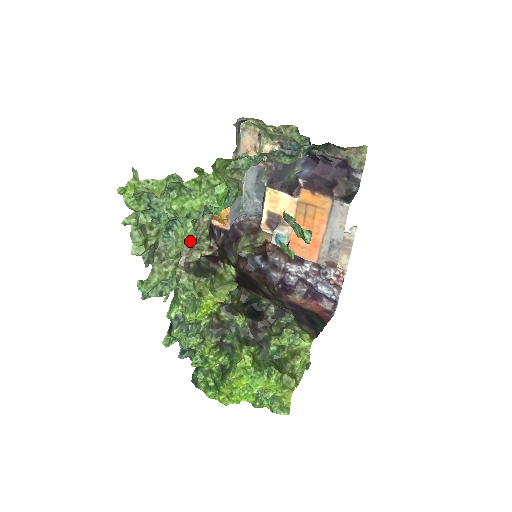
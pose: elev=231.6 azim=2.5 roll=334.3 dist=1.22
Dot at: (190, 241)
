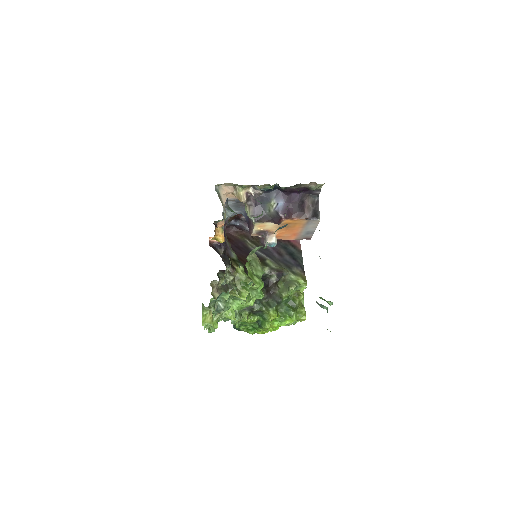
Dot at: occluded
